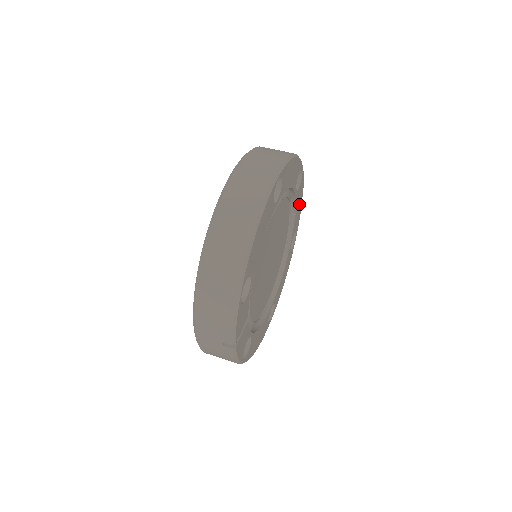
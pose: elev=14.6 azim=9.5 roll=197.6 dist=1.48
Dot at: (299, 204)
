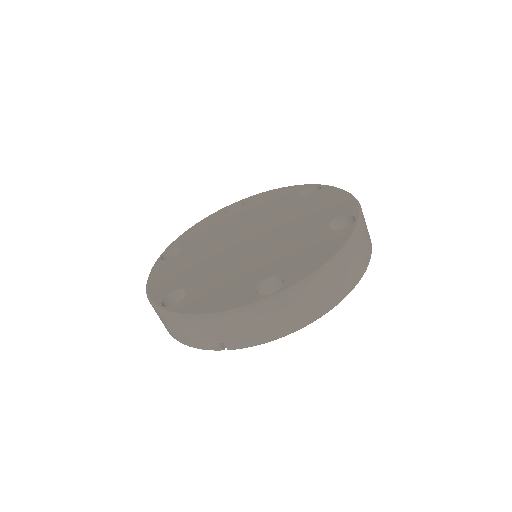
Dot at: occluded
